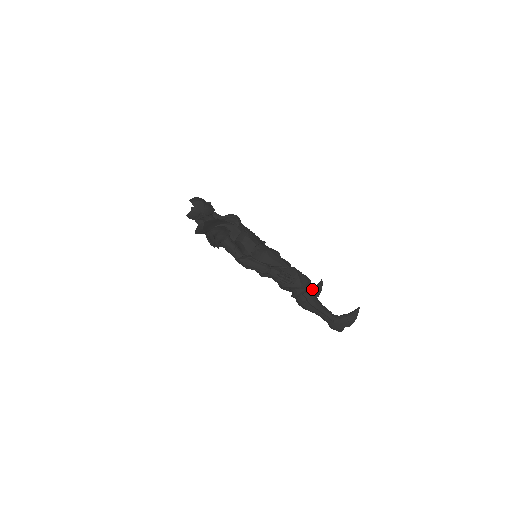
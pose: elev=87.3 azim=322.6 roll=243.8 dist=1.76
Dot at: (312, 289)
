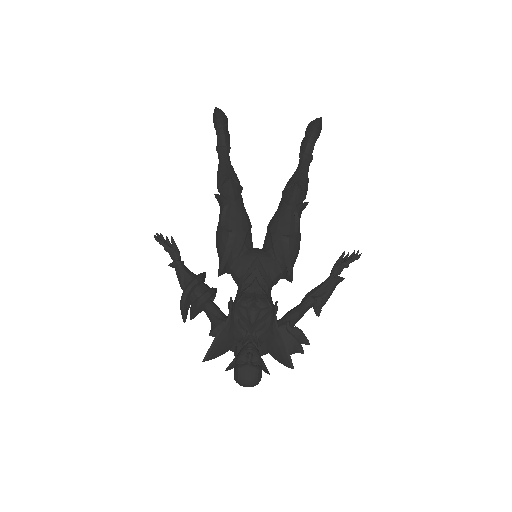
Dot at: (300, 183)
